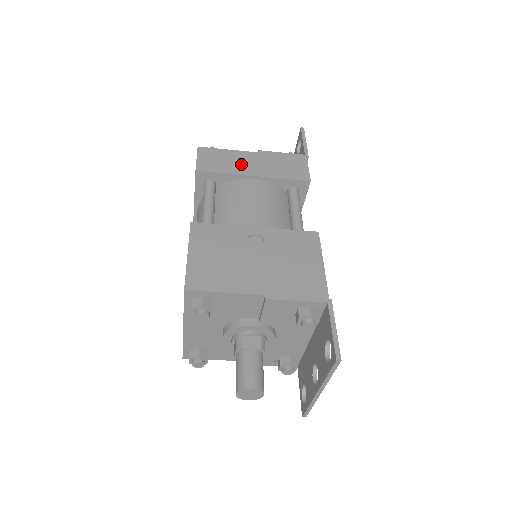
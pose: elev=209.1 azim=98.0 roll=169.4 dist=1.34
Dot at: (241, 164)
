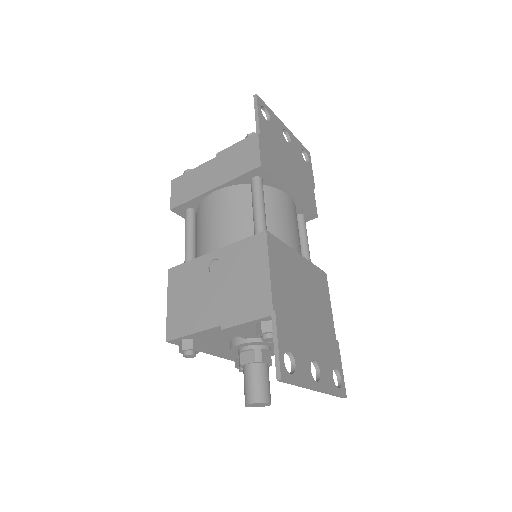
Dot at: (202, 181)
